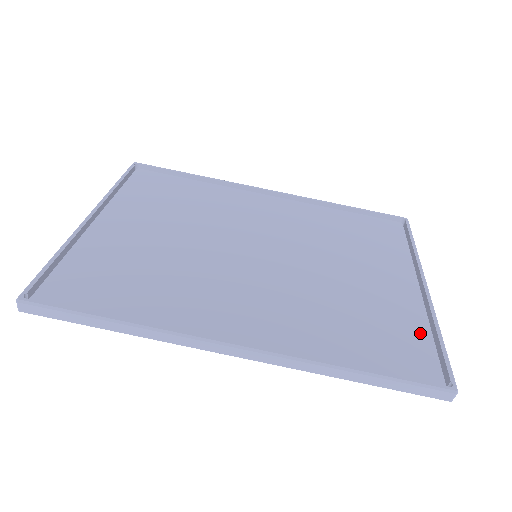
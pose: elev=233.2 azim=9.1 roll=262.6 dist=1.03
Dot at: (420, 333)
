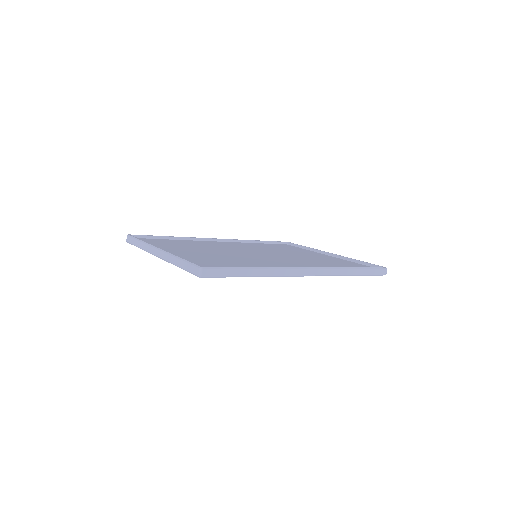
Dot at: (352, 263)
